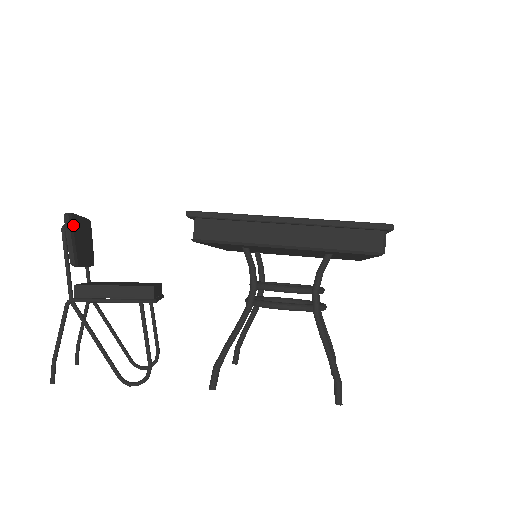
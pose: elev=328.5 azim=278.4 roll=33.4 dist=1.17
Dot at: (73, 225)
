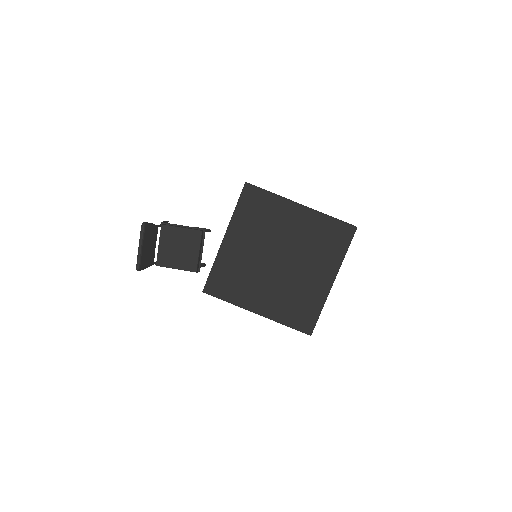
Dot at: (143, 266)
